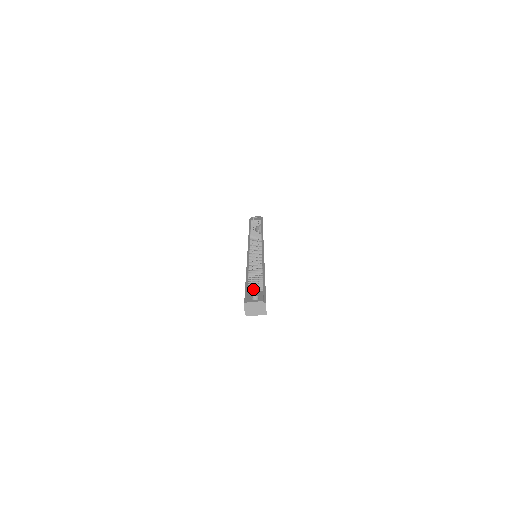
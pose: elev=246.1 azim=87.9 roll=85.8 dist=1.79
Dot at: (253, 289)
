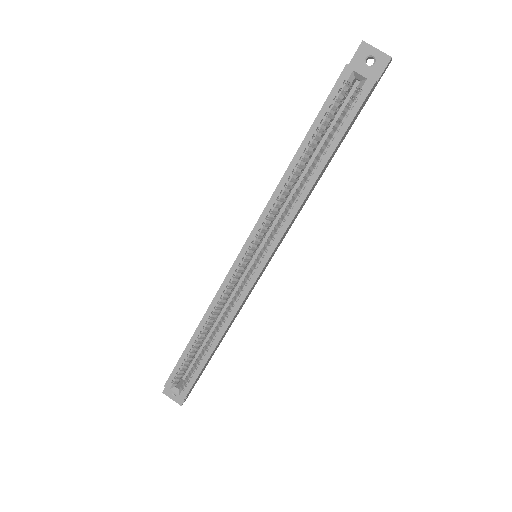
Dot at: occluded
